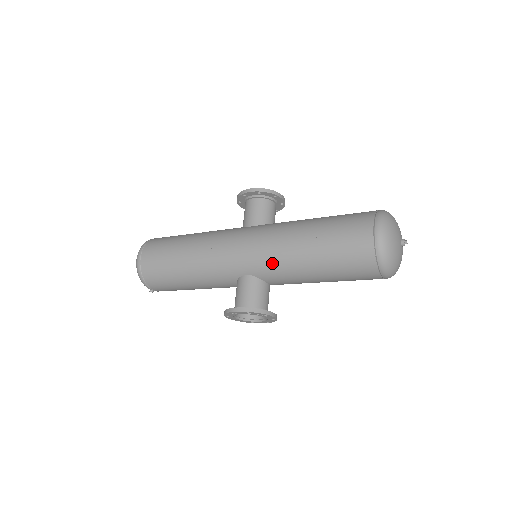
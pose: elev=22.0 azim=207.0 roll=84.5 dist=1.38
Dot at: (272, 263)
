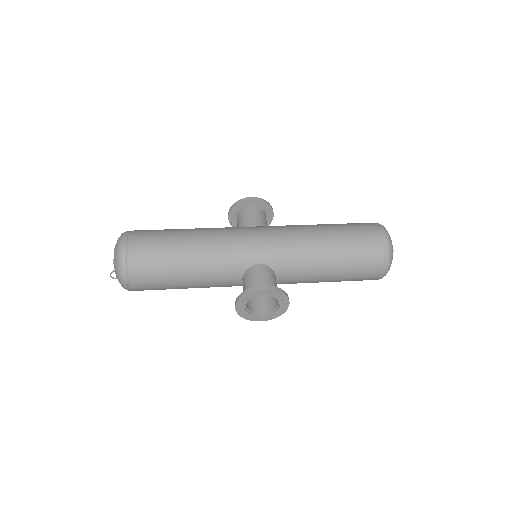
Dot at: (290, 252)
